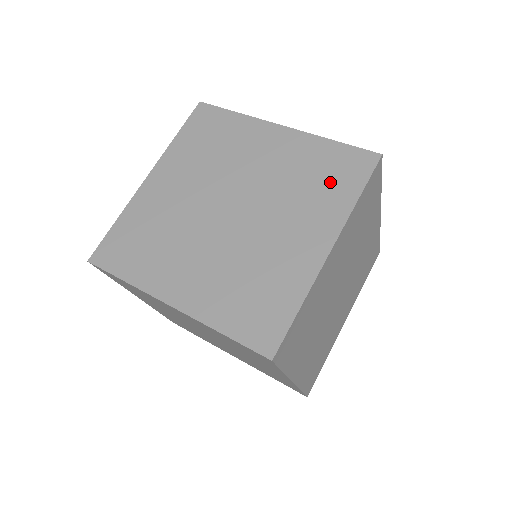
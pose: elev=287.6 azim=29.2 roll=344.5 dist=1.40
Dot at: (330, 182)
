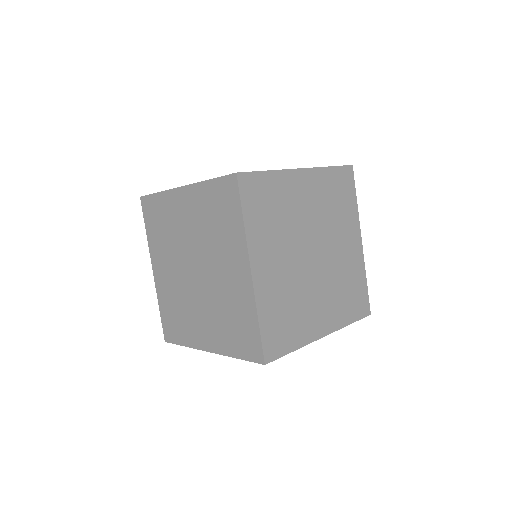
Dot at: (224, 217)
